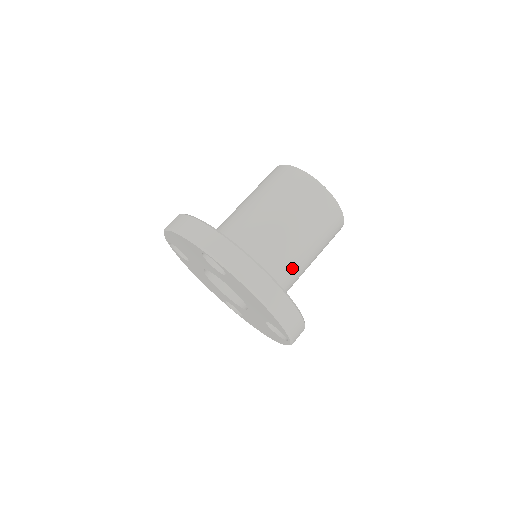
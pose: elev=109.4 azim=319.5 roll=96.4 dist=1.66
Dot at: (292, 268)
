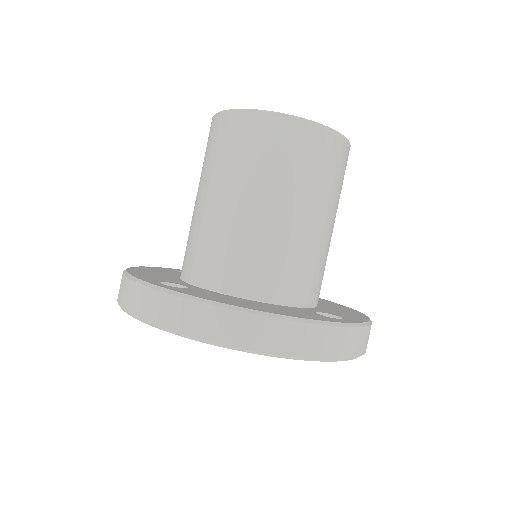
Dot at: occluded
